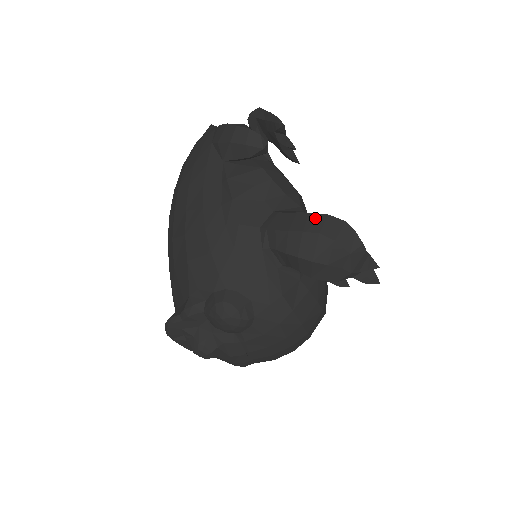
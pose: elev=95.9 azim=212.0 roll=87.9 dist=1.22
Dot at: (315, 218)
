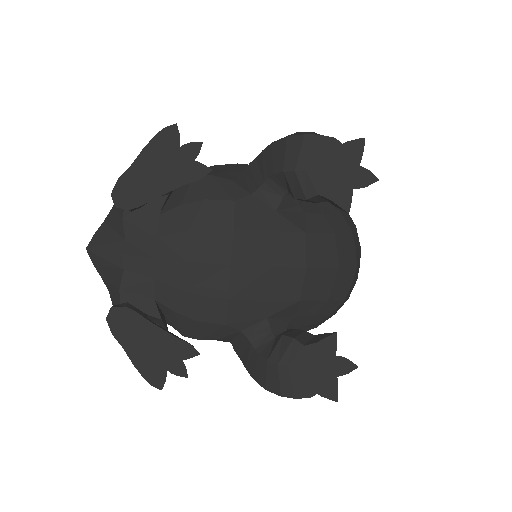
Dot at: (260, 383)
